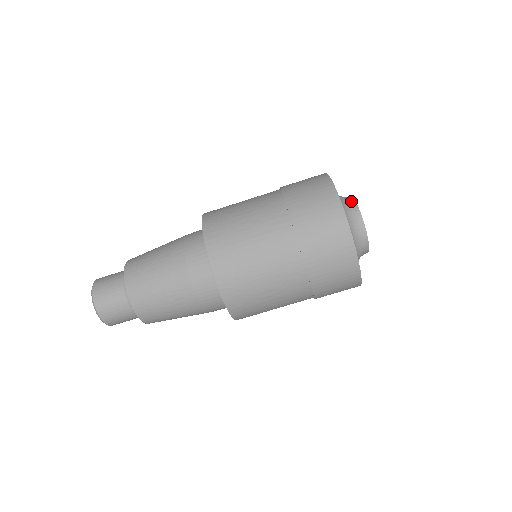
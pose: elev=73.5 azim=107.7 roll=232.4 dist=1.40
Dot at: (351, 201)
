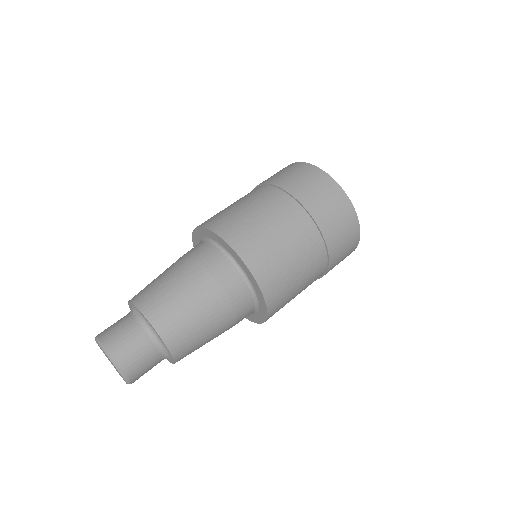
Dot at: occluded
